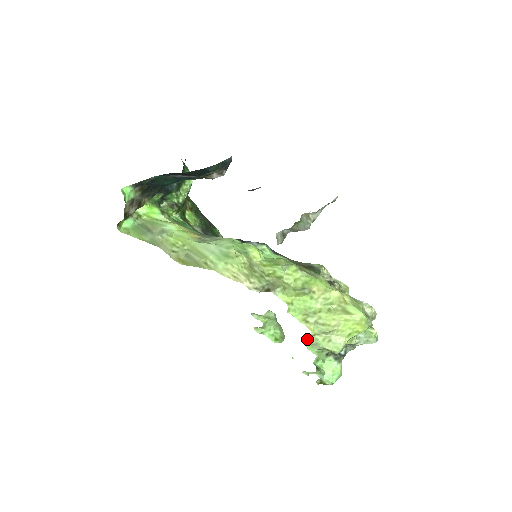
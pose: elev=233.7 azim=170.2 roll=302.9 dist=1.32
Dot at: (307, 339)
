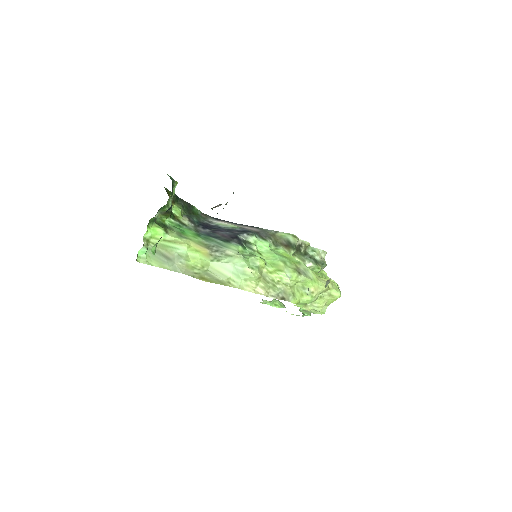
Dot at: (303, 310)
